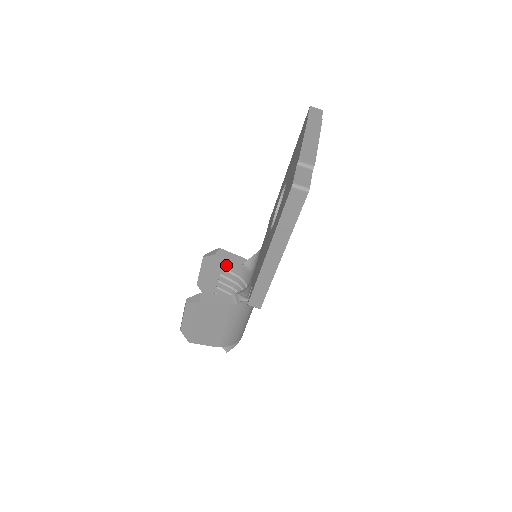
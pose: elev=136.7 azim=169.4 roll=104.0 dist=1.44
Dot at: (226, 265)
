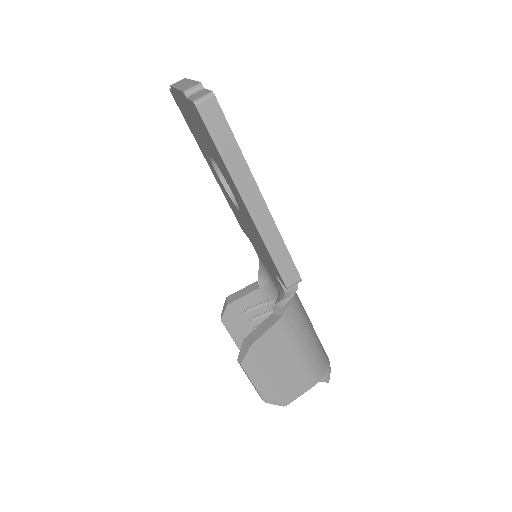
Dot at: (246, 304)
